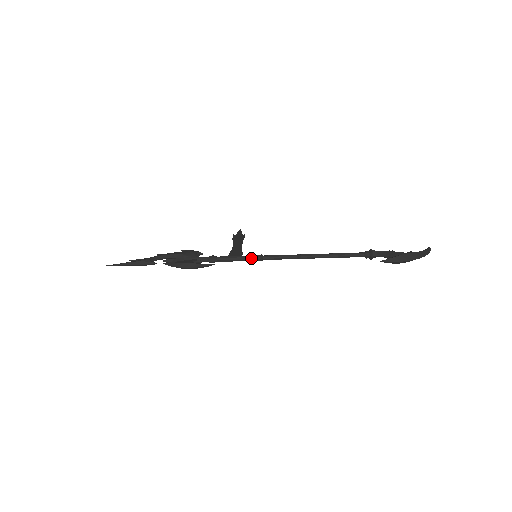
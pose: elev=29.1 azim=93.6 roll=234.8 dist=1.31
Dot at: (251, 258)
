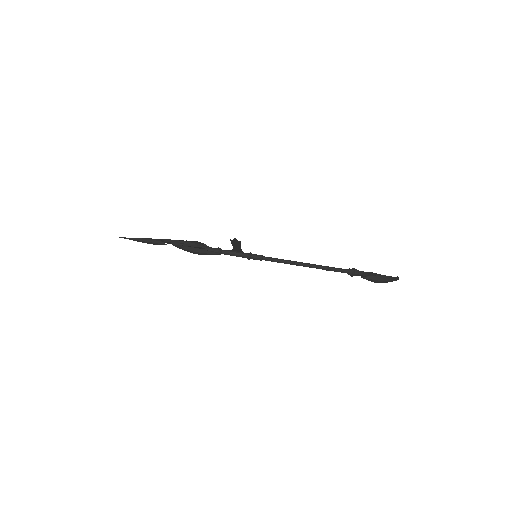
Dot at: (253, 256)
